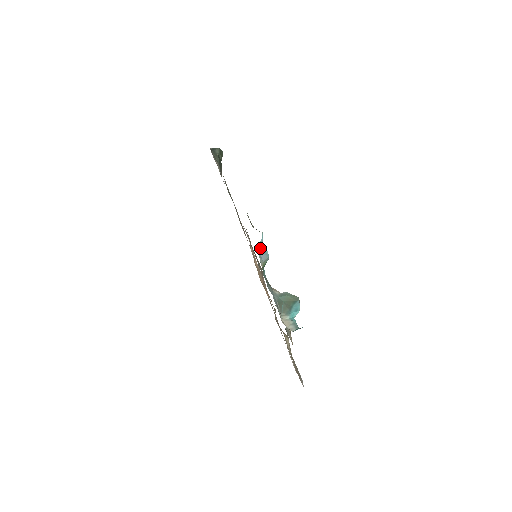
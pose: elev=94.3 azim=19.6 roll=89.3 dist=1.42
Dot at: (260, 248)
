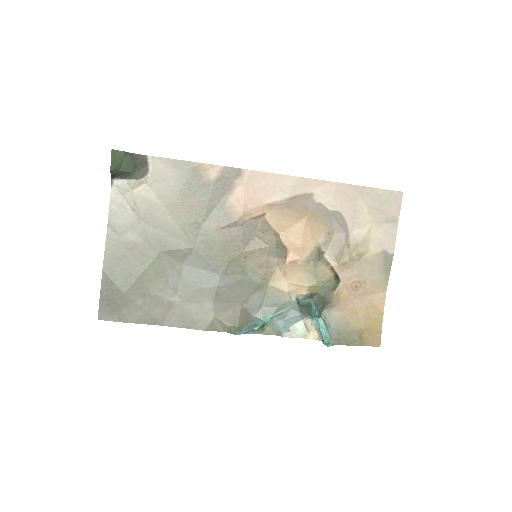
Dot at: (246, 332)
